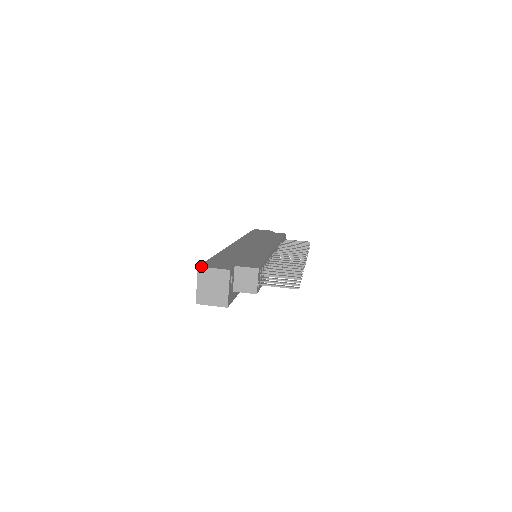
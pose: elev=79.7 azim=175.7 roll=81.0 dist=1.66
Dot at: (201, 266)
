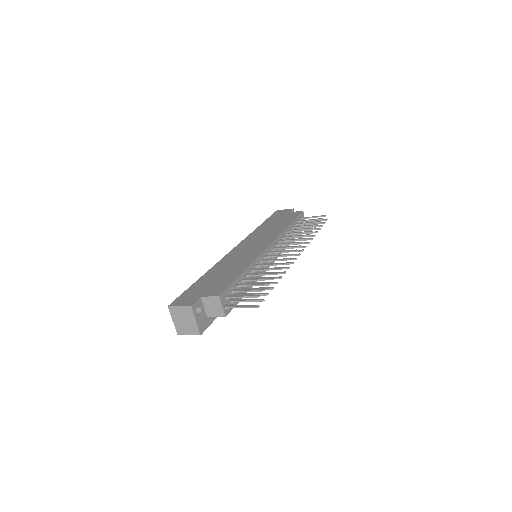
Dot at: (170, 305)
